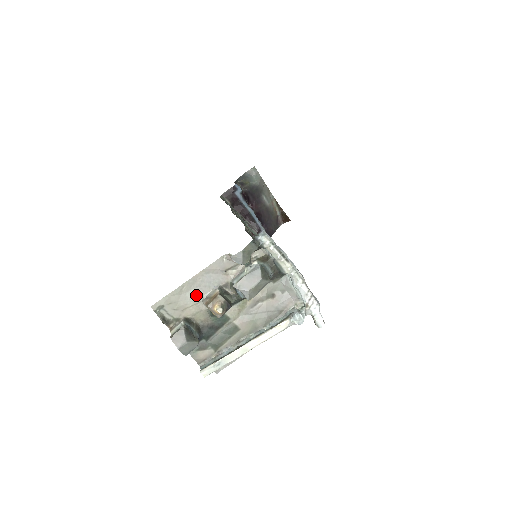
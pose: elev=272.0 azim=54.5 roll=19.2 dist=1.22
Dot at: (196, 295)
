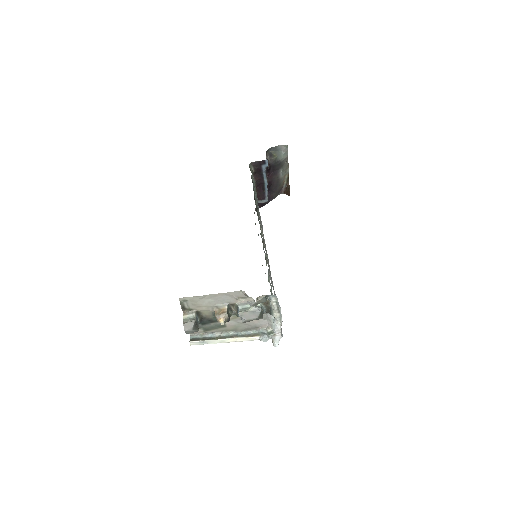
Dot at: (211, 303)
